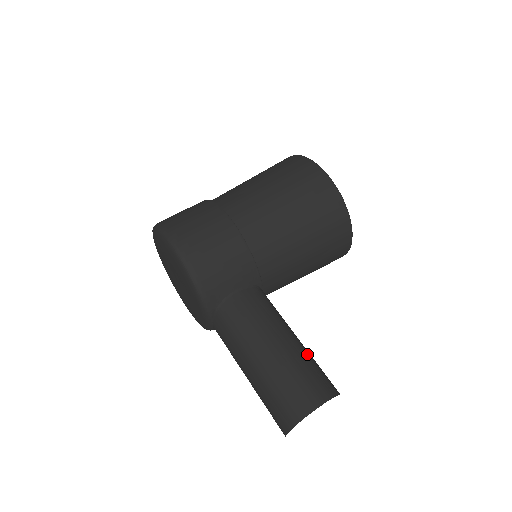
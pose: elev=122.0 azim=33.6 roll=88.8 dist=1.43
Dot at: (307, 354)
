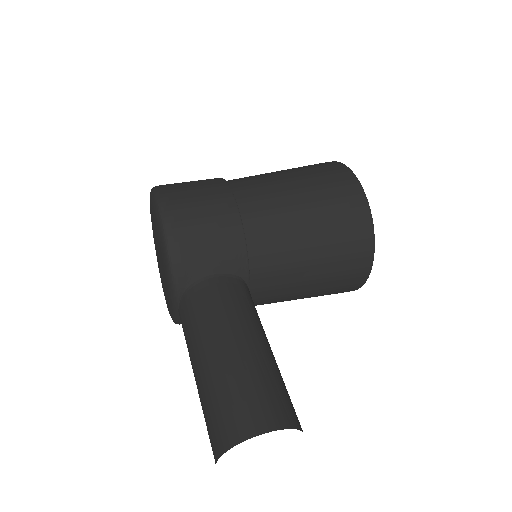
Dot at: (275, 369)
